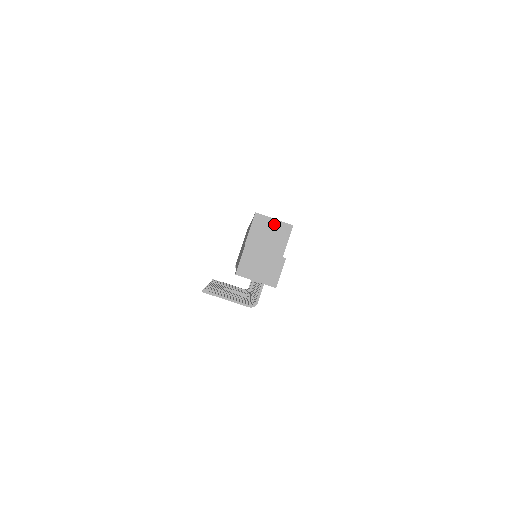
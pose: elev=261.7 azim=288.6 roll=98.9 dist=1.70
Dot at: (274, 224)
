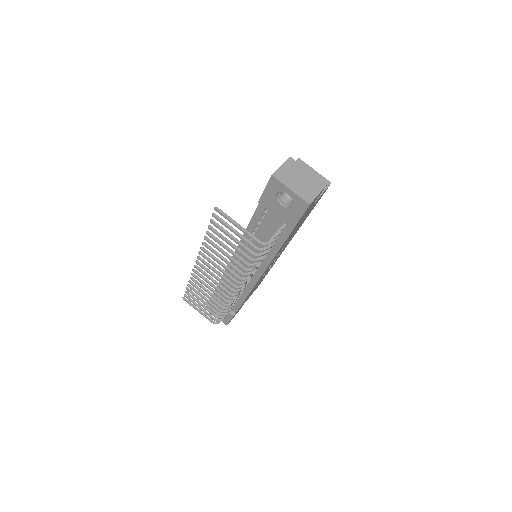
Dot at: occluded
